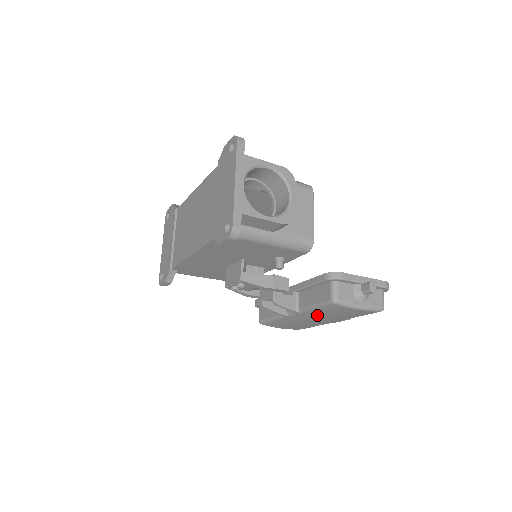
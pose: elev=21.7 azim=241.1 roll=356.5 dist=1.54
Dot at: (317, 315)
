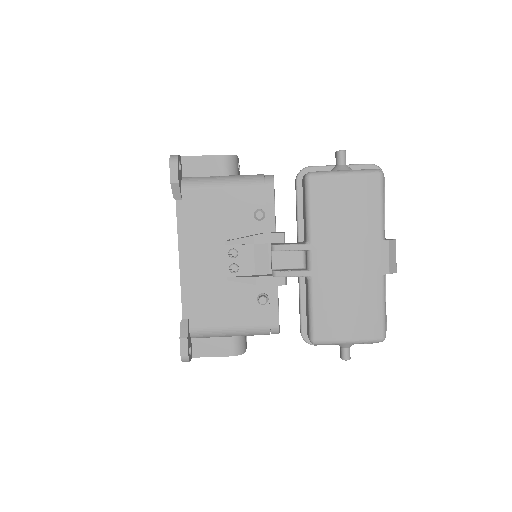
Dot at: (329, 234)
